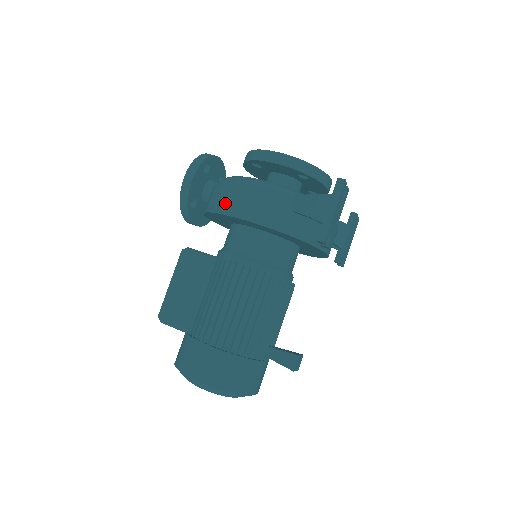
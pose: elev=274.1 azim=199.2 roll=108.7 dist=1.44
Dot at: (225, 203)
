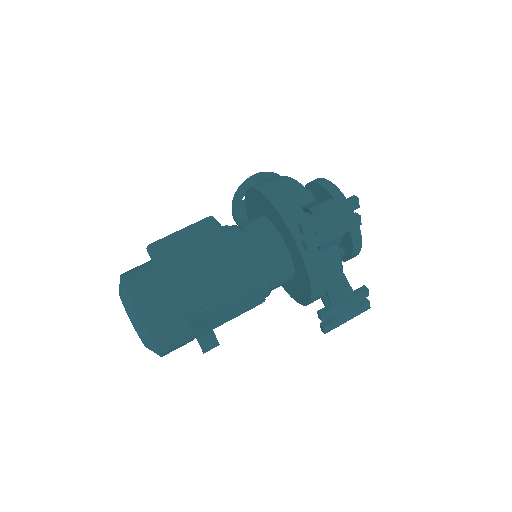
Dot at: (261, 183)
